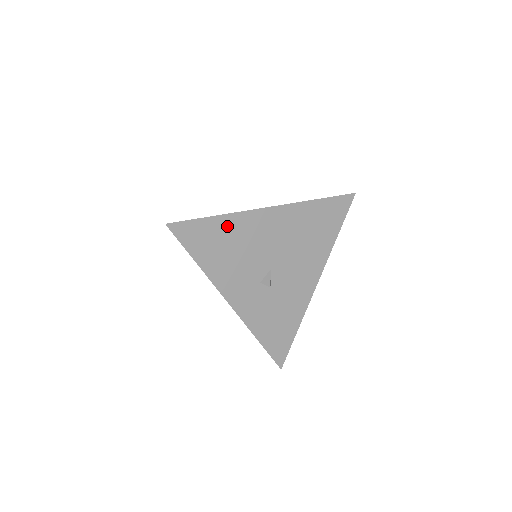
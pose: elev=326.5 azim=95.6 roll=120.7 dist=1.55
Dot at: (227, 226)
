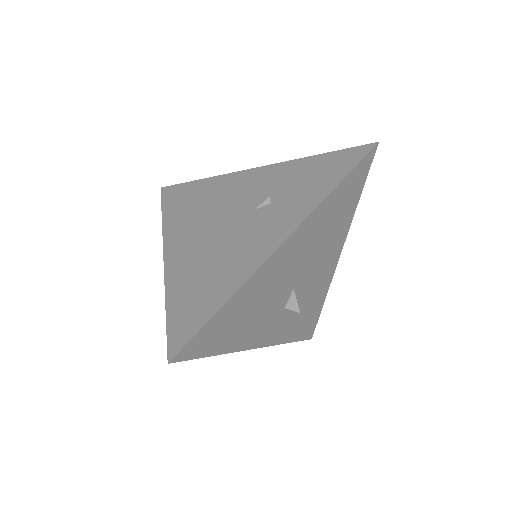
Dot at: (239, 301)
